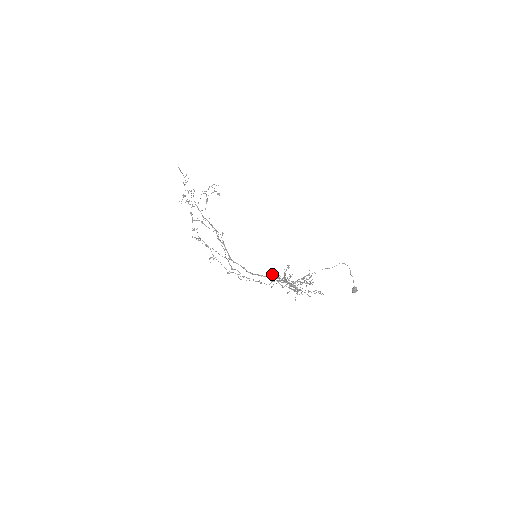
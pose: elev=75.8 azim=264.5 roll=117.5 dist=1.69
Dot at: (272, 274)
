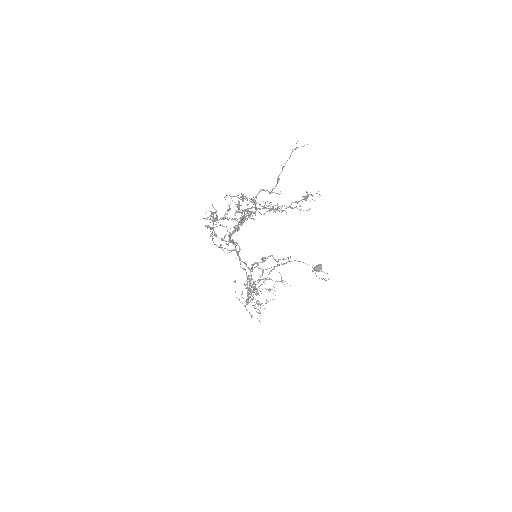
Dot at: occluded
